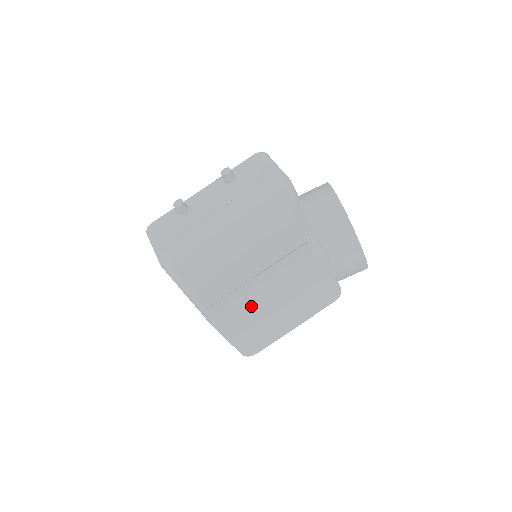
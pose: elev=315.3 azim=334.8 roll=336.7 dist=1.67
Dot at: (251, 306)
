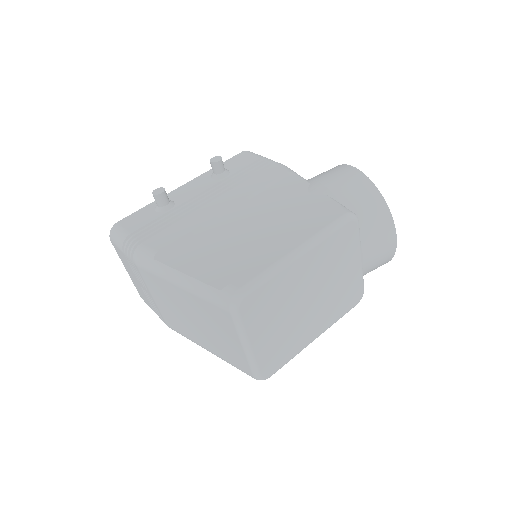
Dot at: (279, 285)
